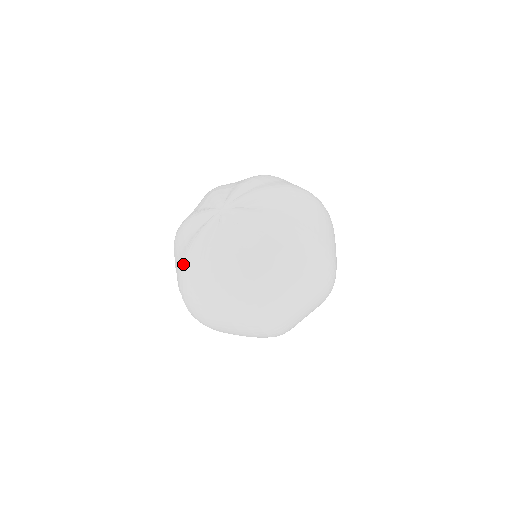
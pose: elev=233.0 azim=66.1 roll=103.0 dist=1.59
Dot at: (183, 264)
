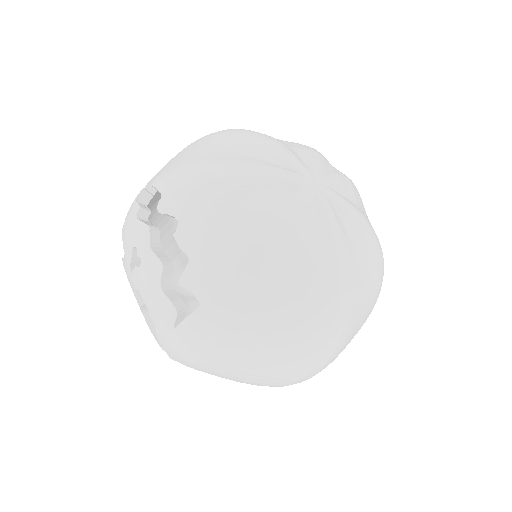
Dot at: (243, 249)
